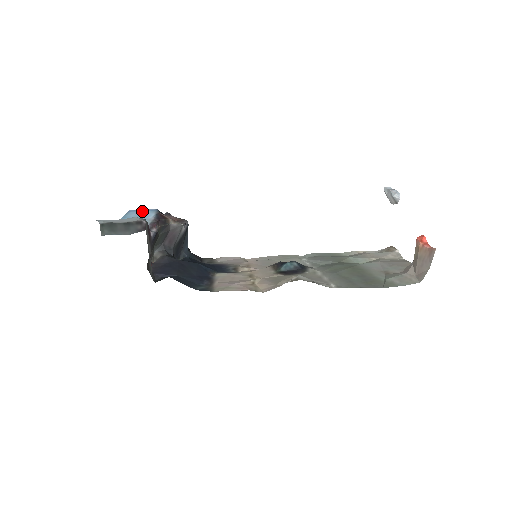
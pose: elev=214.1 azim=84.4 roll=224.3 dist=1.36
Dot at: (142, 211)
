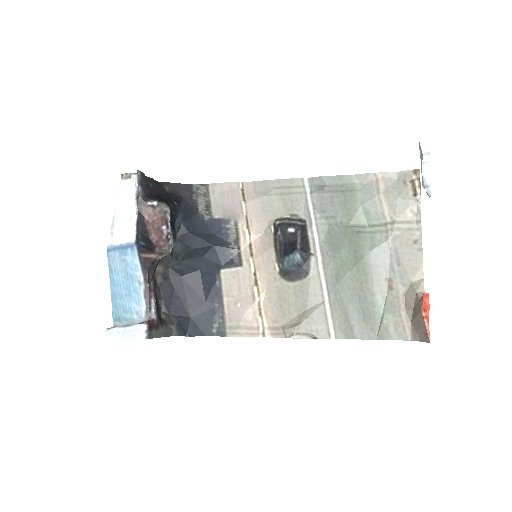
Dot at: (122, 251)
